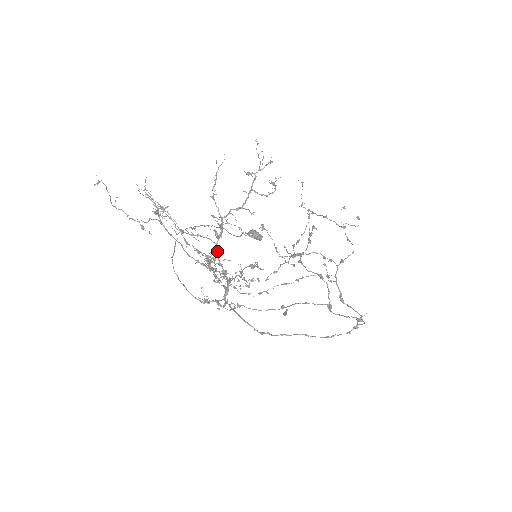
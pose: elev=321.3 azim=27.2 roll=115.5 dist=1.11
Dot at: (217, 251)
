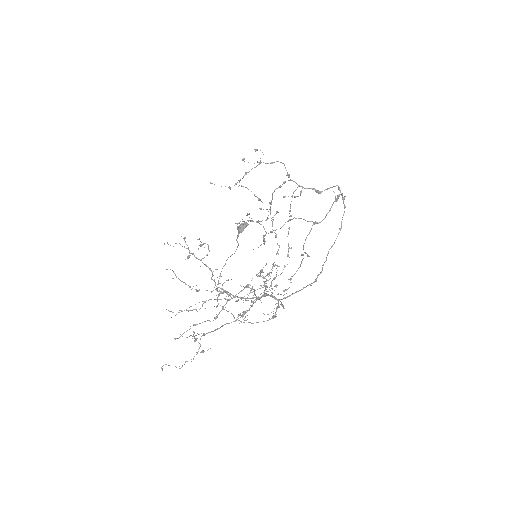
Dot at: occluded
